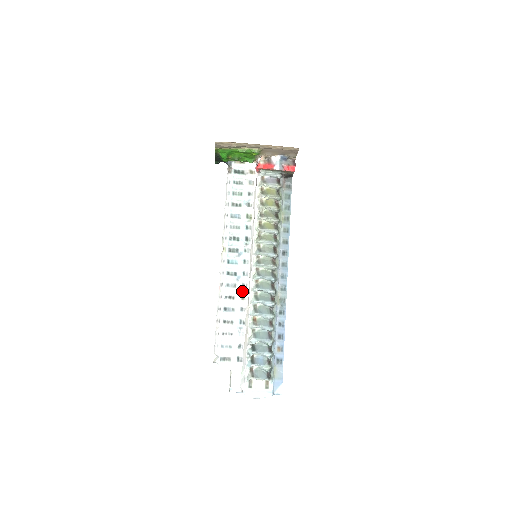
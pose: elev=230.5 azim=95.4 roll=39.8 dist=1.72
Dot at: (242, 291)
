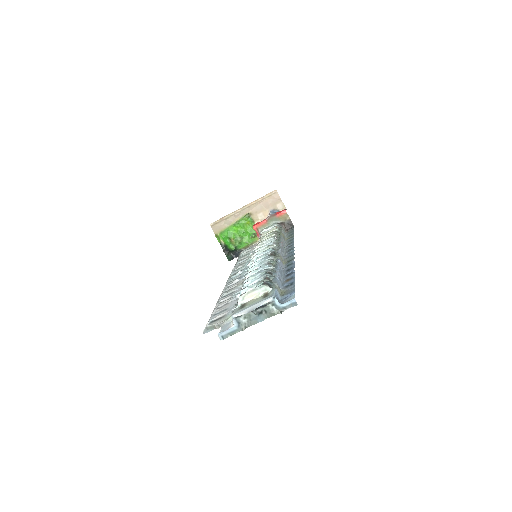
Dot at: occluded
